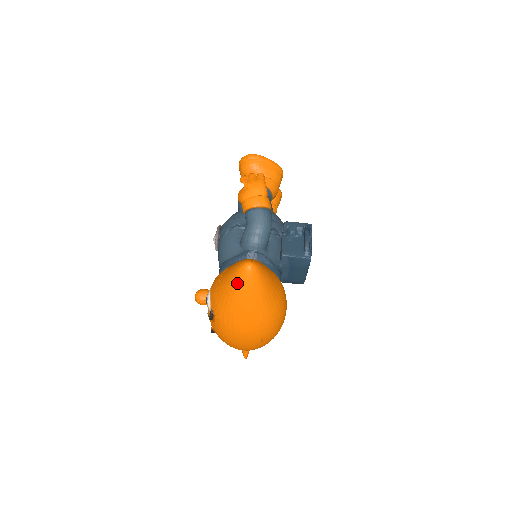
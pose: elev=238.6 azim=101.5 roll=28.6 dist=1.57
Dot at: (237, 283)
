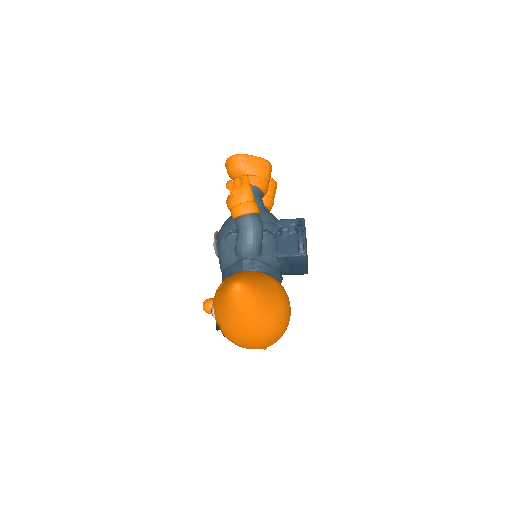
Dot at: (230, 302)
